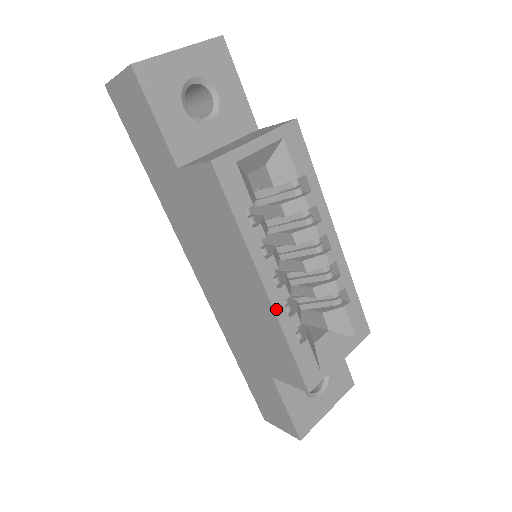
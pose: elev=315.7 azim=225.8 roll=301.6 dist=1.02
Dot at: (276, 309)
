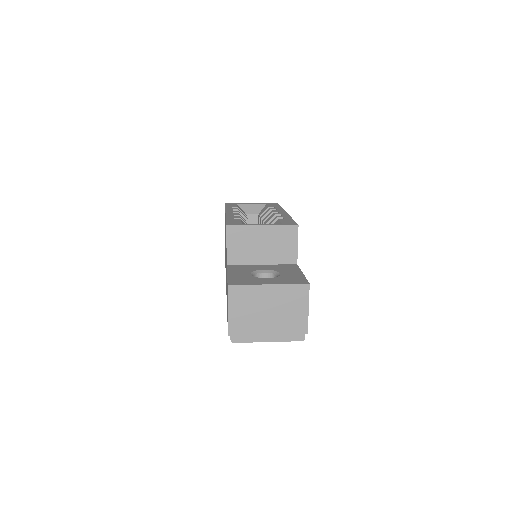
Dot at: (227, 215)
